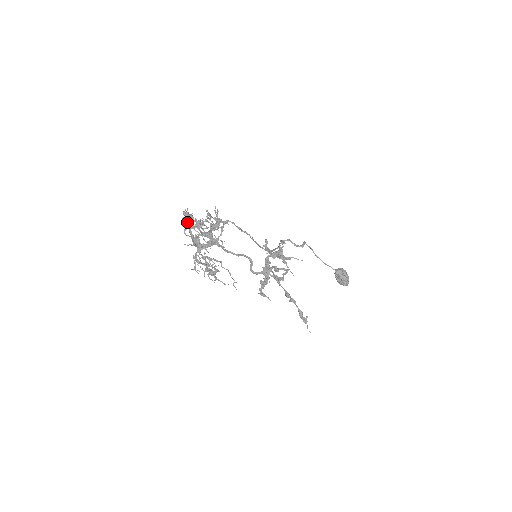
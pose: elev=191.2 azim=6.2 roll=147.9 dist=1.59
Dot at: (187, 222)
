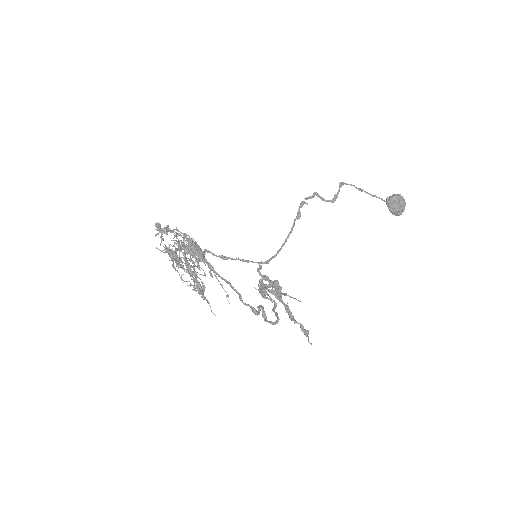
Dot at: (159, 249)
